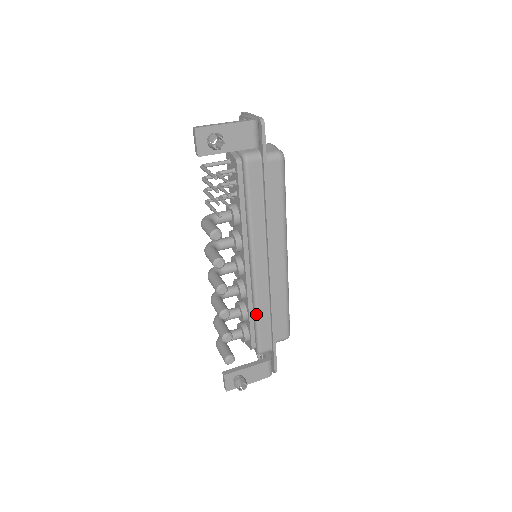
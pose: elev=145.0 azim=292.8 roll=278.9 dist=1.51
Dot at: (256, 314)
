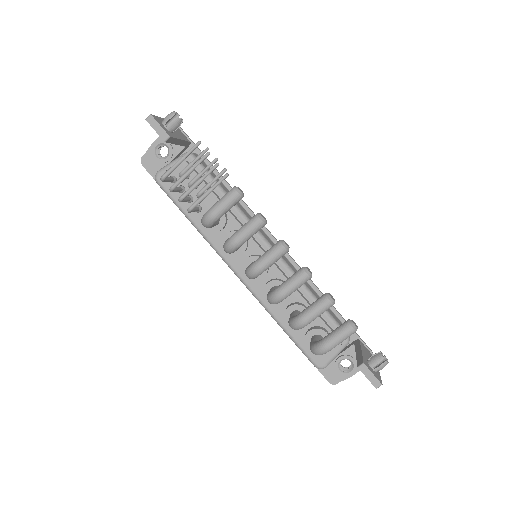
Dot at: (311, 294)
